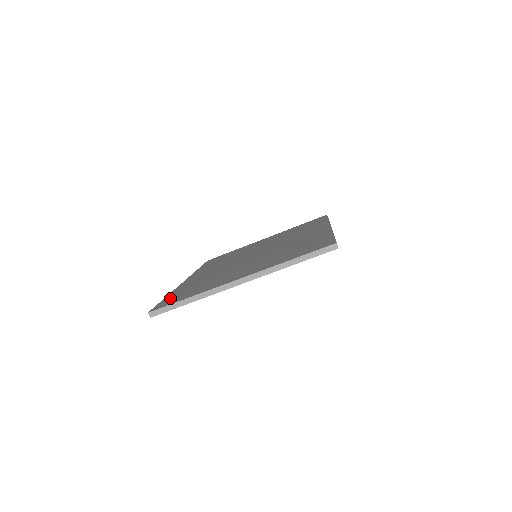
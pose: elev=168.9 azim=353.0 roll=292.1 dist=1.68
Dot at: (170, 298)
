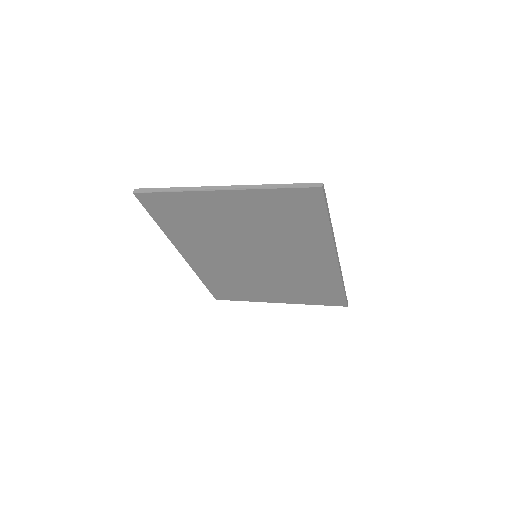
Dot at: occluded
